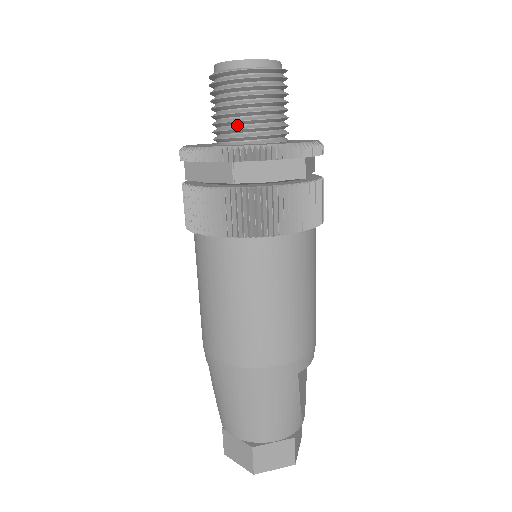
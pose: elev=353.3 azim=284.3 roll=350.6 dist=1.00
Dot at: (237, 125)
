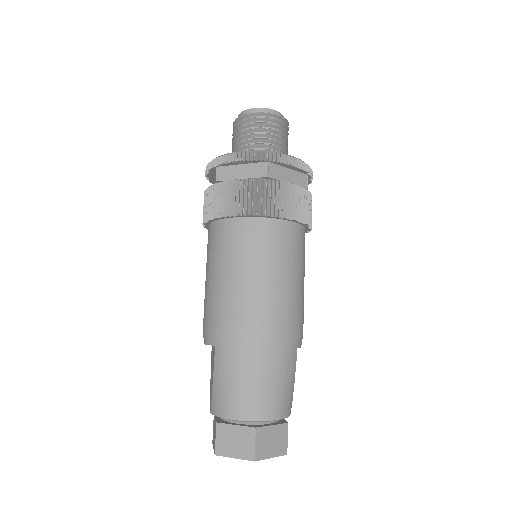
Dot at: (261, 148)
